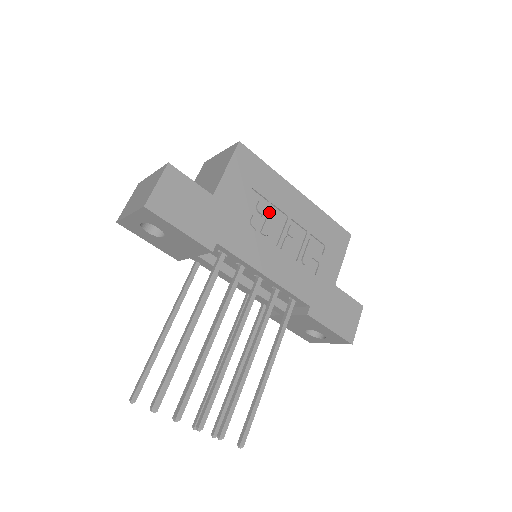
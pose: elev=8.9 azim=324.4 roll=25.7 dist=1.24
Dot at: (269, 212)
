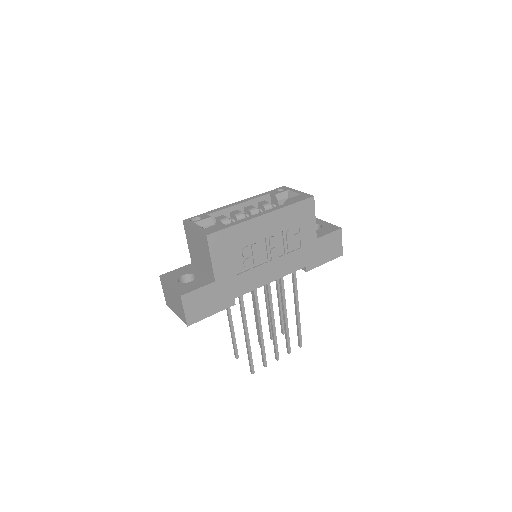
Dot at: (252, 250)
